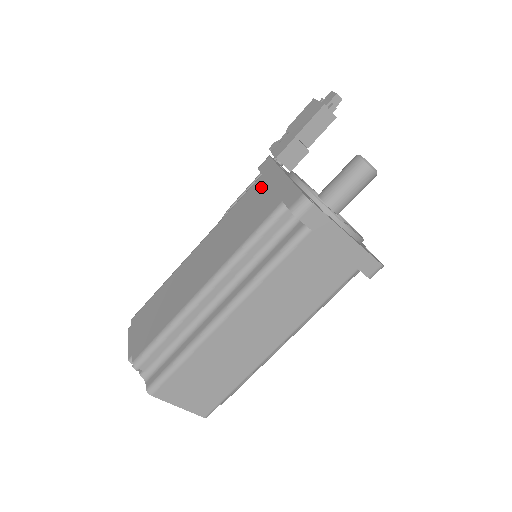
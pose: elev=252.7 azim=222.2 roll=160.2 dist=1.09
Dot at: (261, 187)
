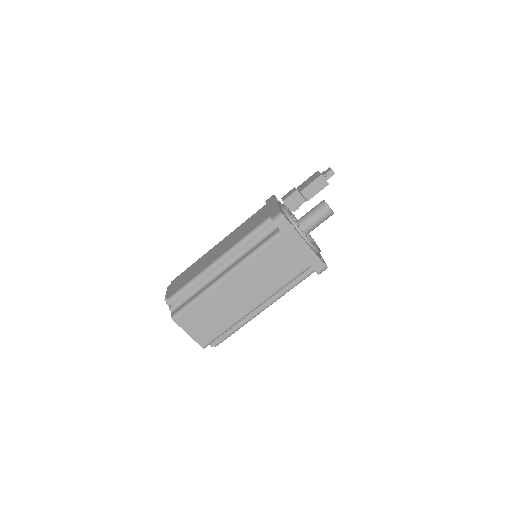
Dot at: (263, 210)
